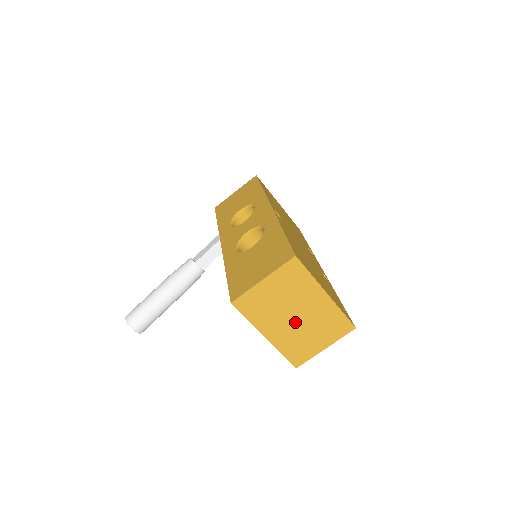
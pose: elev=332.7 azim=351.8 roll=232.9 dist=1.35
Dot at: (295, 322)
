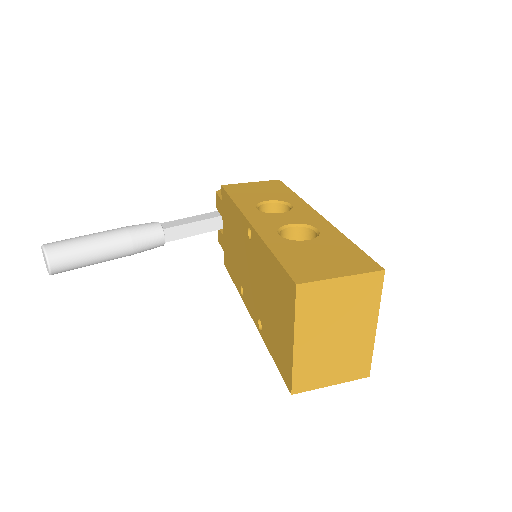
Dot at: (330, 341)
